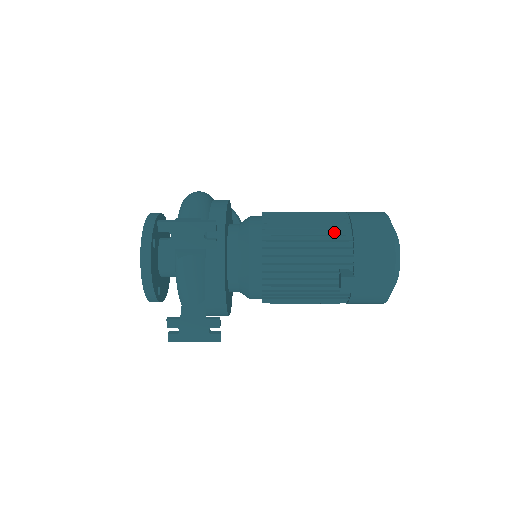
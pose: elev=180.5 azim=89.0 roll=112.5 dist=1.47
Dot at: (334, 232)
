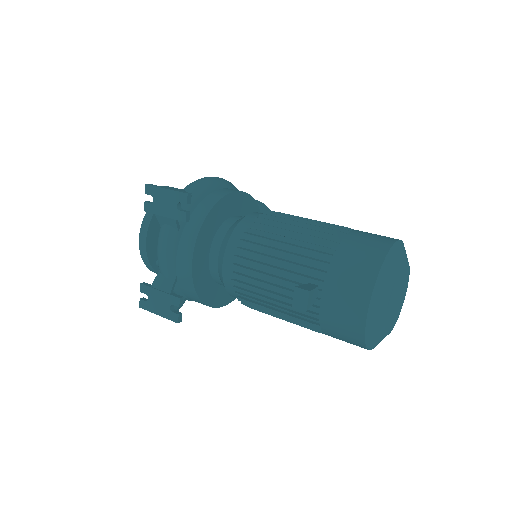
Dot at: (320, 242)
